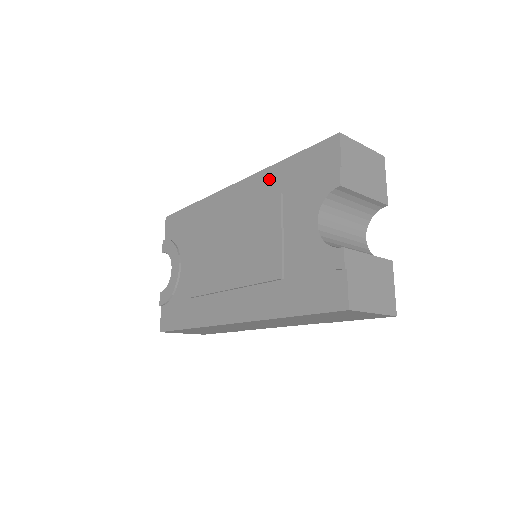
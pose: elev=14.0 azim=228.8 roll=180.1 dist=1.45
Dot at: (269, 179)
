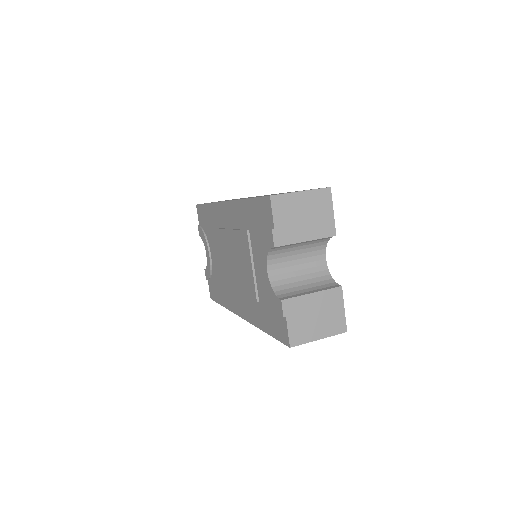
Dot at: (240, 211)
